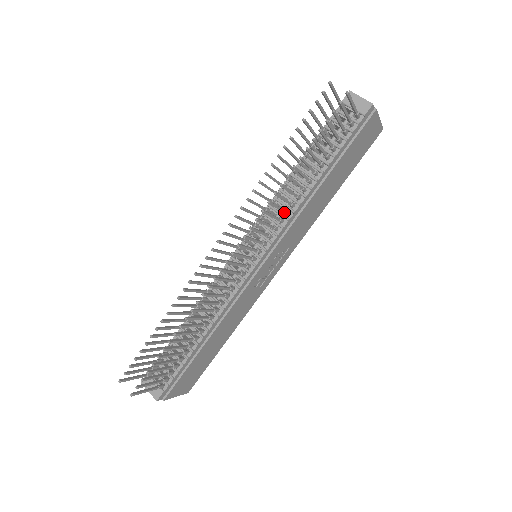
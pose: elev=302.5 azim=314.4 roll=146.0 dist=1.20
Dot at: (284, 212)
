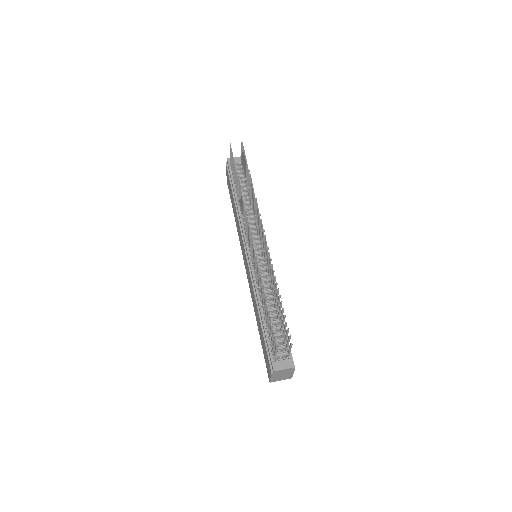
Dot at: occluded
